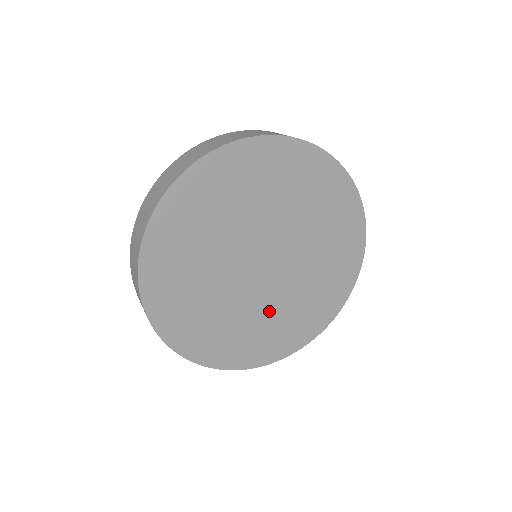
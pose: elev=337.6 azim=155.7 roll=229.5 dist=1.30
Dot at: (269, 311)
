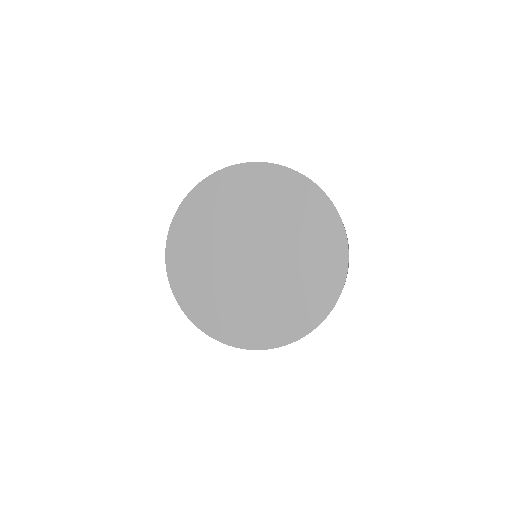
Dot at: (277, 292)
